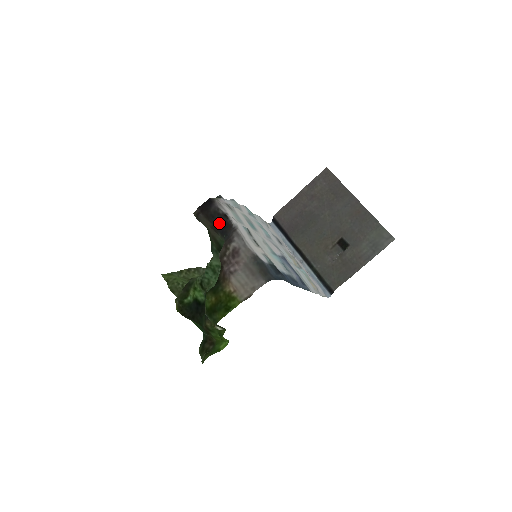
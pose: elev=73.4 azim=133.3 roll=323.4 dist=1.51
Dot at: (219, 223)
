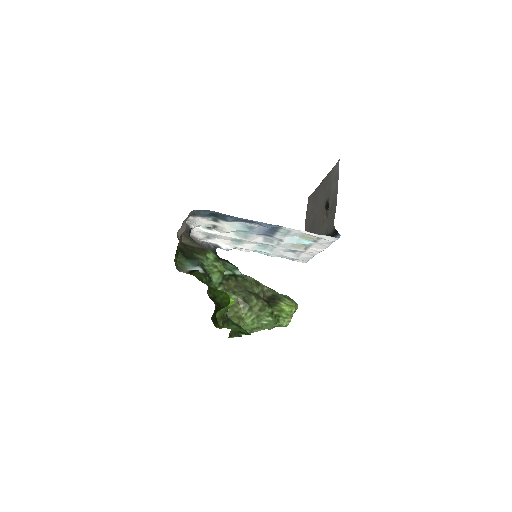
Dot at: occluded
